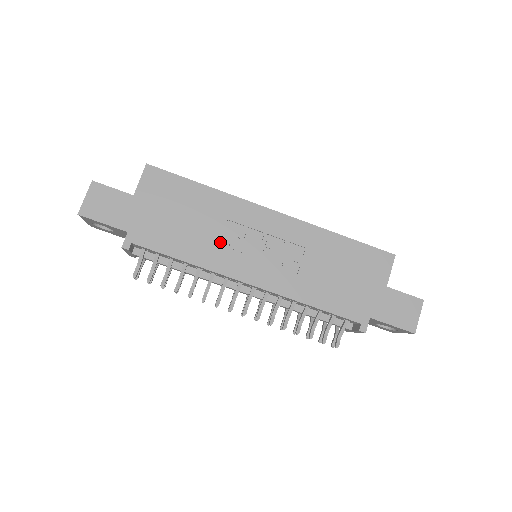
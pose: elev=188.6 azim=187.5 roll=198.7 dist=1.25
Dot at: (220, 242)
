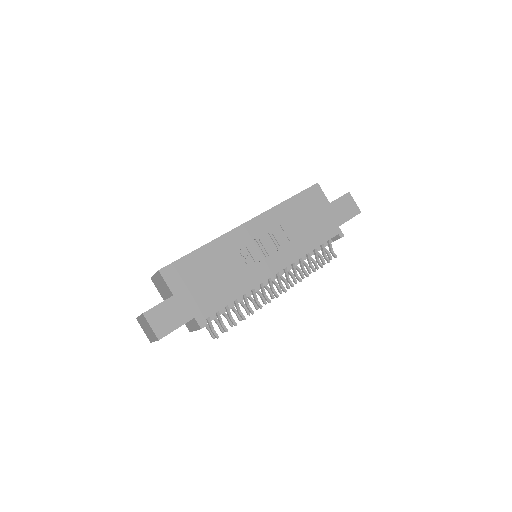
Dot at: (241, 268)
